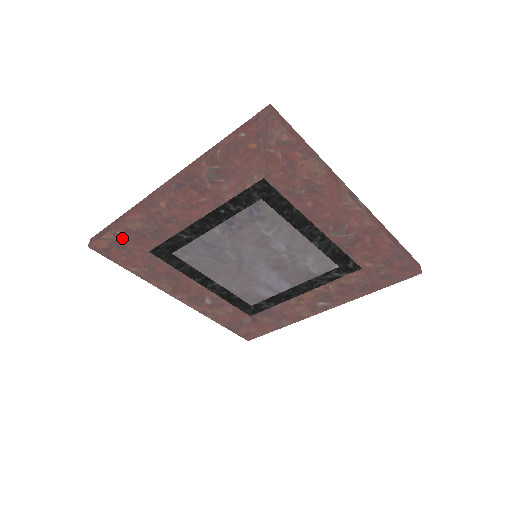
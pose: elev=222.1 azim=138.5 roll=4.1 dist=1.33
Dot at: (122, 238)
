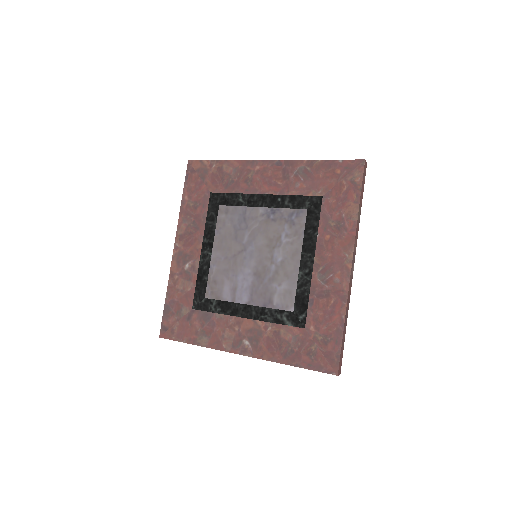
Dot at: (211, 171)
